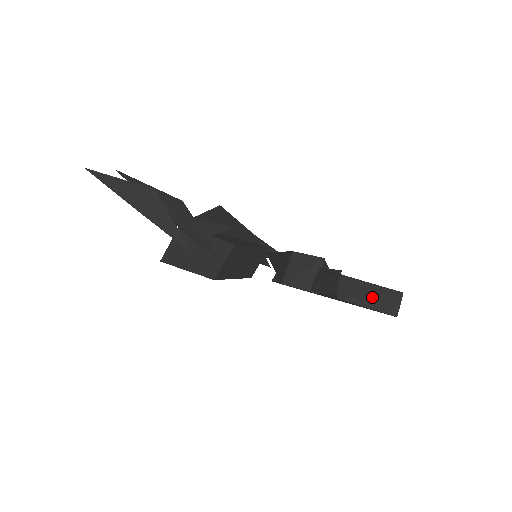
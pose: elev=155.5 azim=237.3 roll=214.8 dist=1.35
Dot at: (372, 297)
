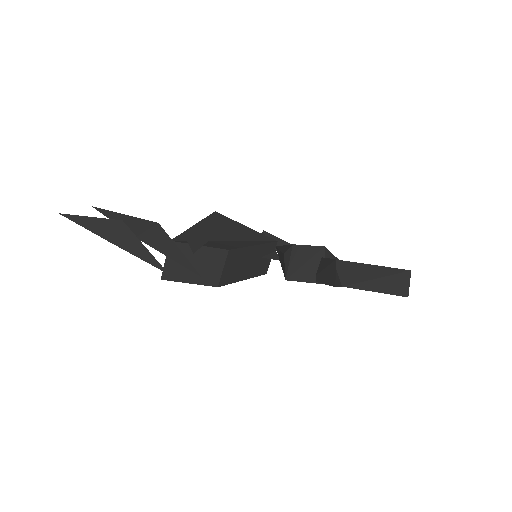
Dot at: (378, 280)
